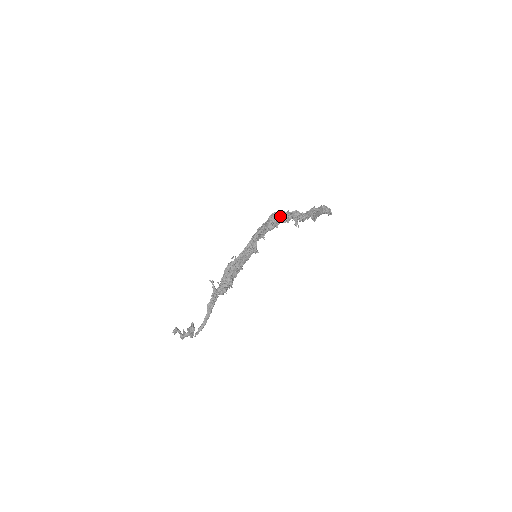
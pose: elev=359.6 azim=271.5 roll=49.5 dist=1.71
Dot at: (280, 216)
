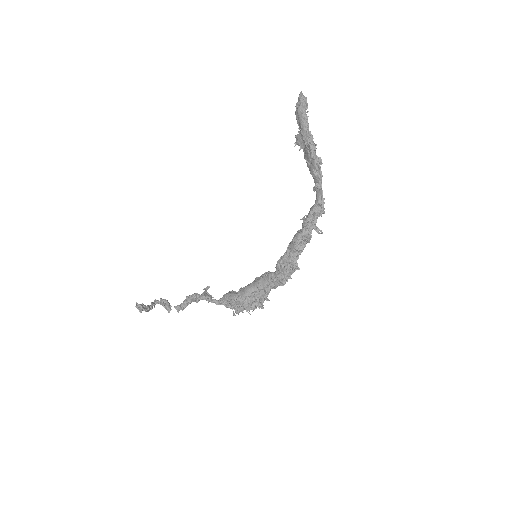
Dot at: occluded
